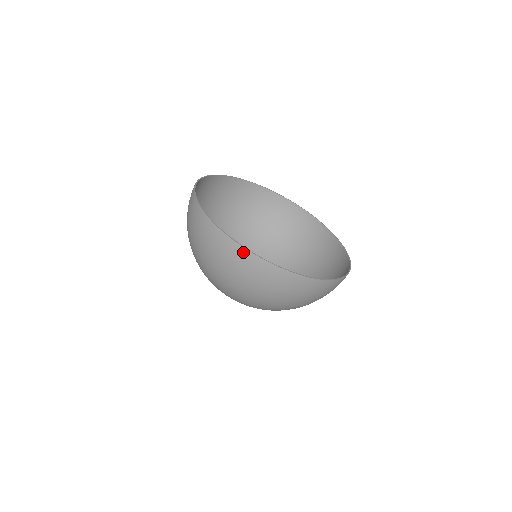
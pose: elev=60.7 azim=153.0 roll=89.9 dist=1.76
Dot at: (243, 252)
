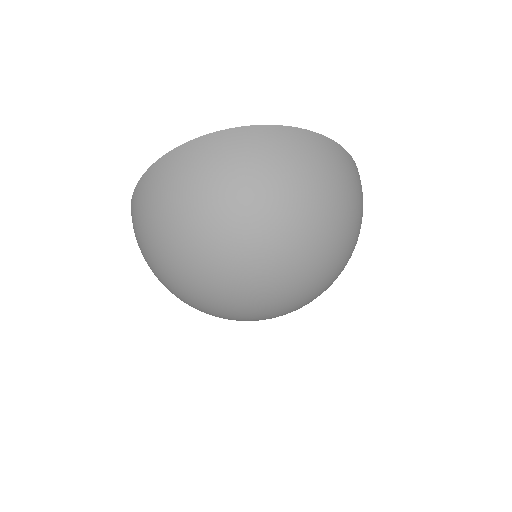
Dot at: (131, 214)
